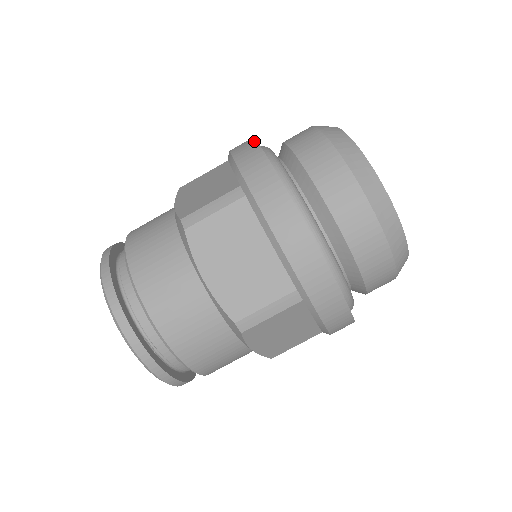
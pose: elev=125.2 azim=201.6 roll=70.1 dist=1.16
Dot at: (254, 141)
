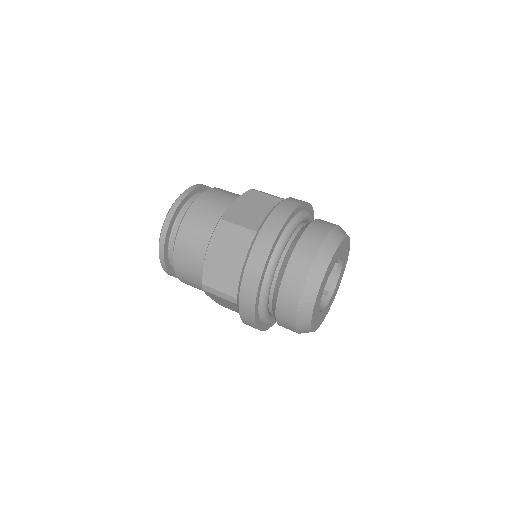
Dot at: (290, 213)
